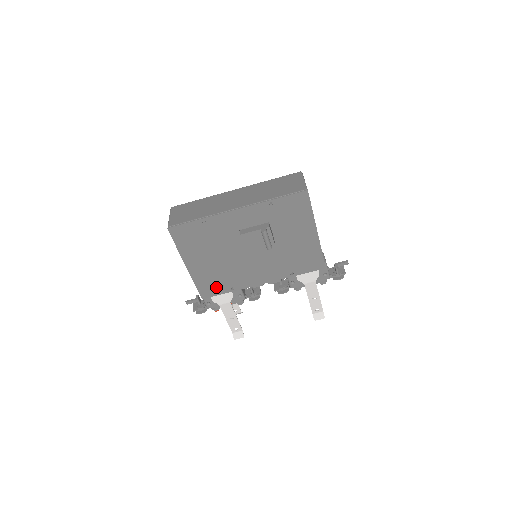
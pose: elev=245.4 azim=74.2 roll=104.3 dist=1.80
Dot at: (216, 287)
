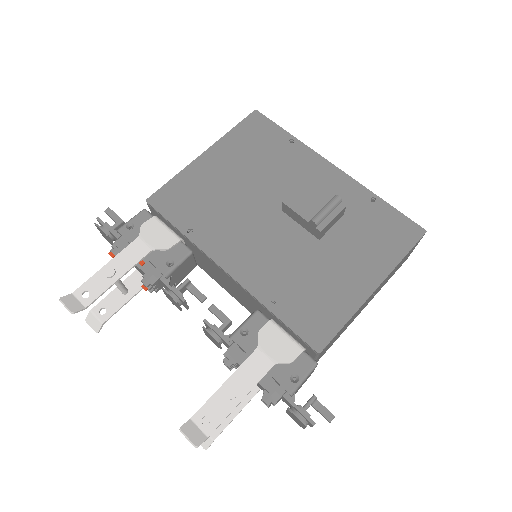
Dot at: (181, 208)
